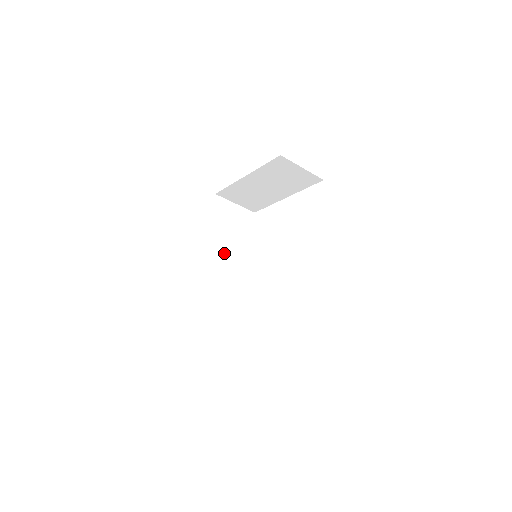
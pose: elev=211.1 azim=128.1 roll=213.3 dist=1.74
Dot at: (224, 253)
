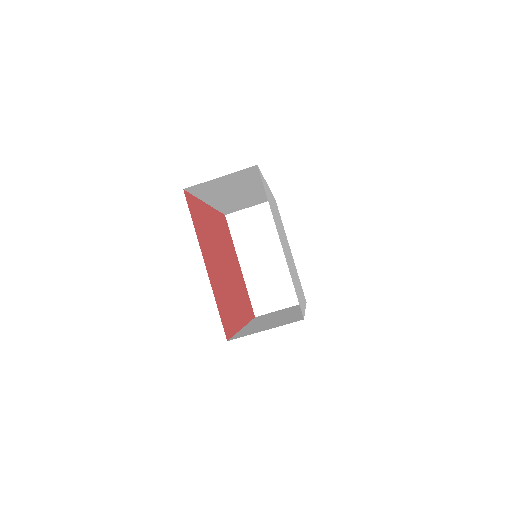
Dot at: occluded
